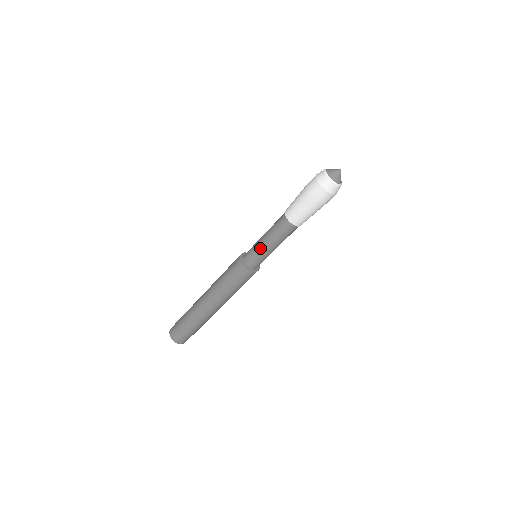
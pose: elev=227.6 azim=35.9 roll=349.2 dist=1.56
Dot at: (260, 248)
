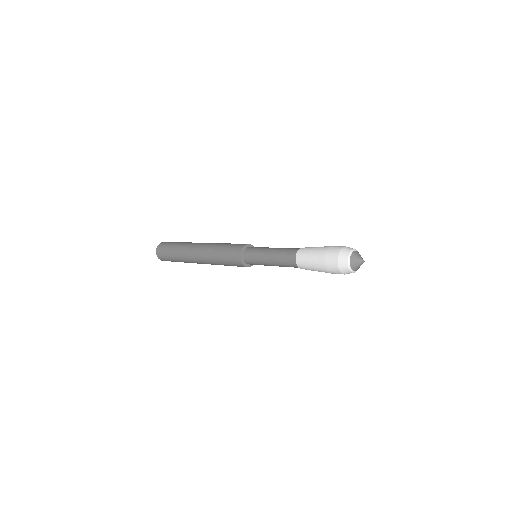
Dot at: occluded
